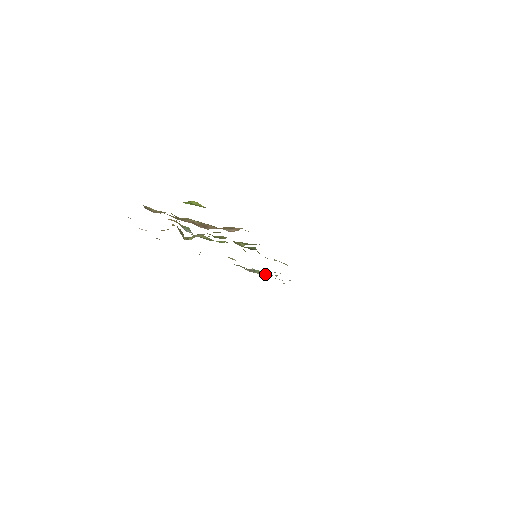
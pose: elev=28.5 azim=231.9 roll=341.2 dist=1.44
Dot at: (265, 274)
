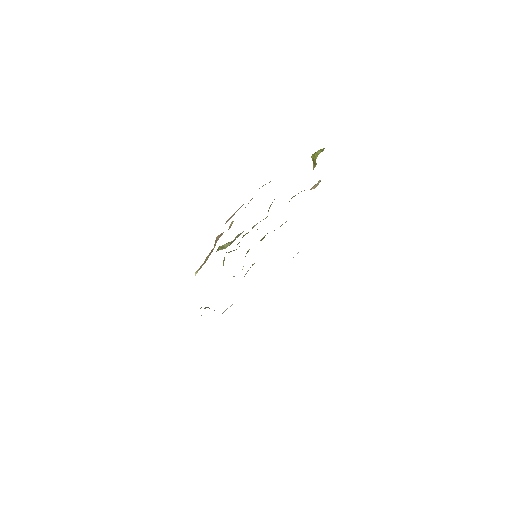
Dot at: occluded
